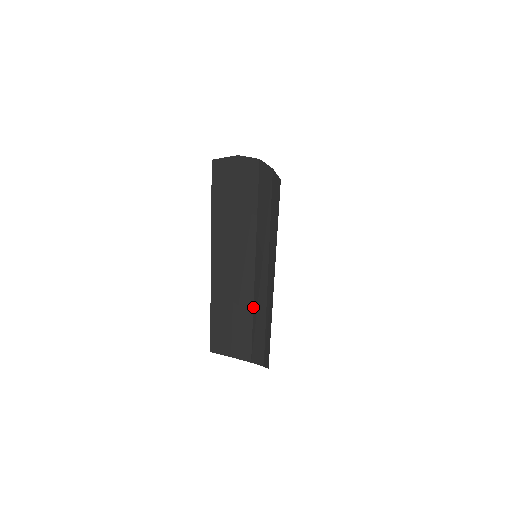
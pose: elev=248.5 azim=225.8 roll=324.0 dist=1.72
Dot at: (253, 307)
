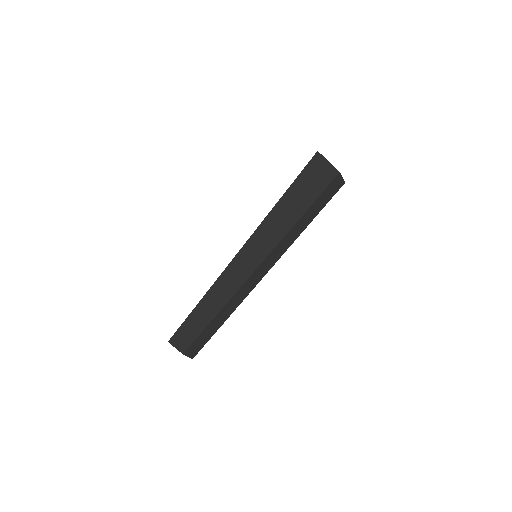
Dot at: occluded
